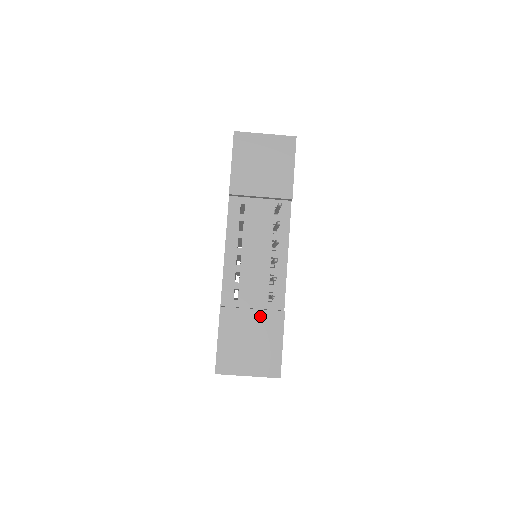
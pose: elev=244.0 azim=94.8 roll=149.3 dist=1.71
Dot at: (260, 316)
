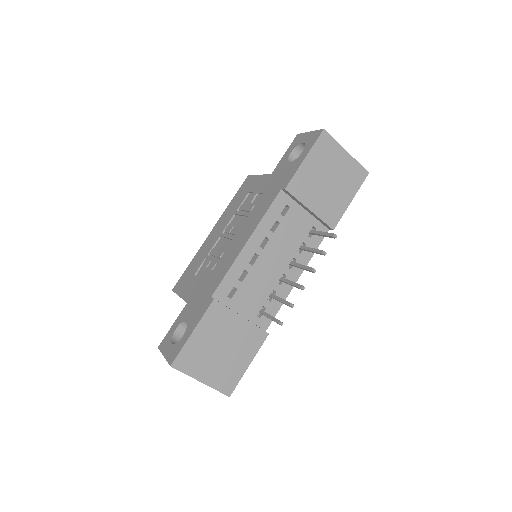
Dot at: (245, 327)
